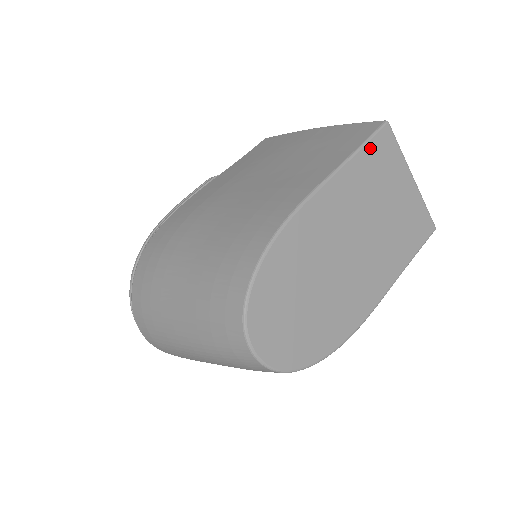
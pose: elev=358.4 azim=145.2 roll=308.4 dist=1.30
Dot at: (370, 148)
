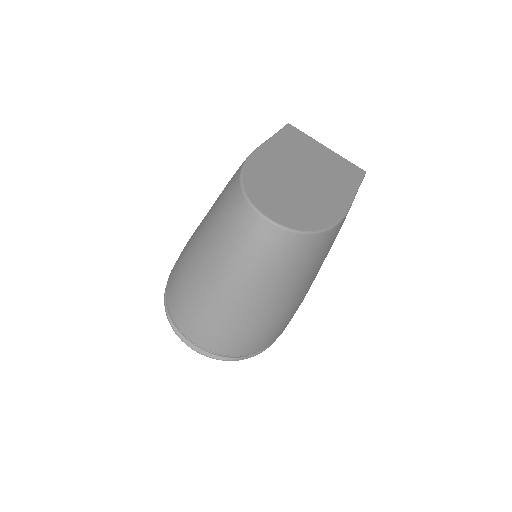
Dot at: (285, 132)
